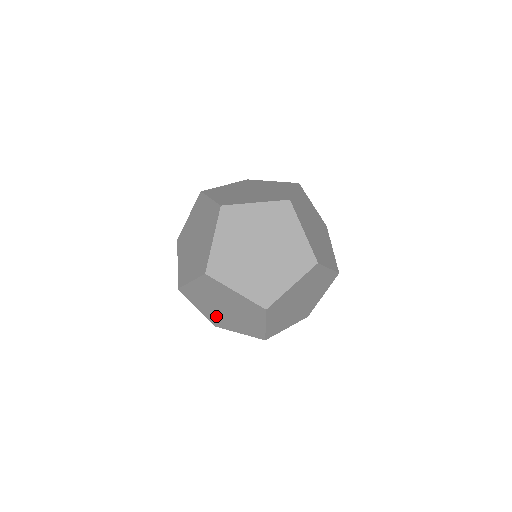
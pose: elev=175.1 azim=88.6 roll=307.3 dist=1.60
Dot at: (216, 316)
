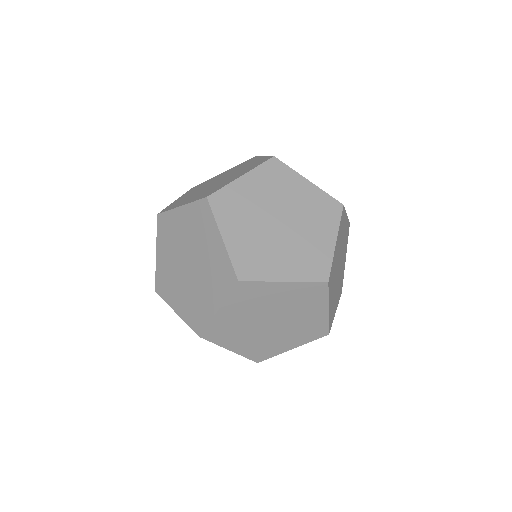
Dot at: occluded
